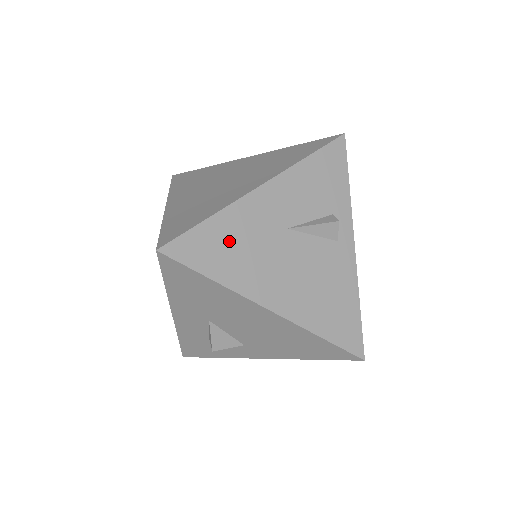
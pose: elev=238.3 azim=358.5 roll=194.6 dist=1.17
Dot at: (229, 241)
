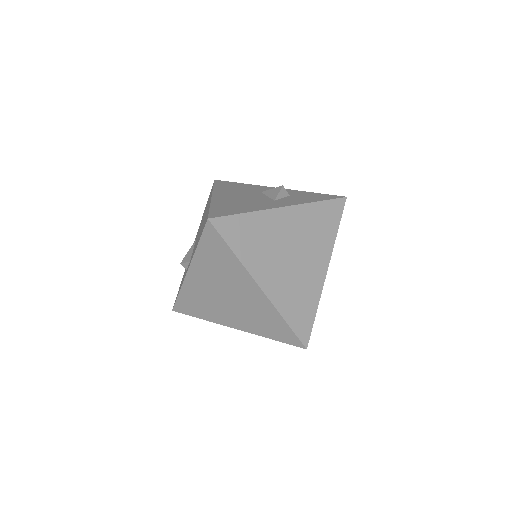
Dot at: occluded
